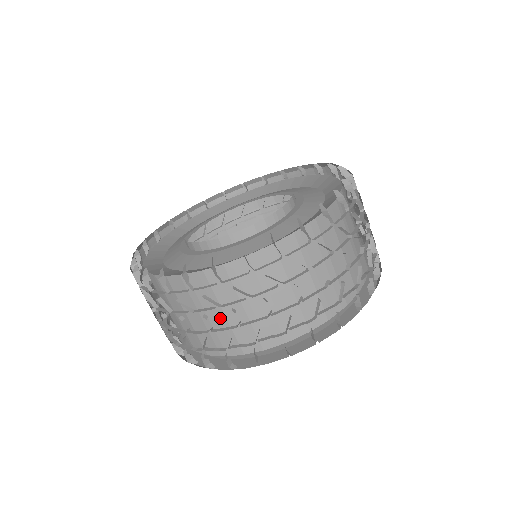
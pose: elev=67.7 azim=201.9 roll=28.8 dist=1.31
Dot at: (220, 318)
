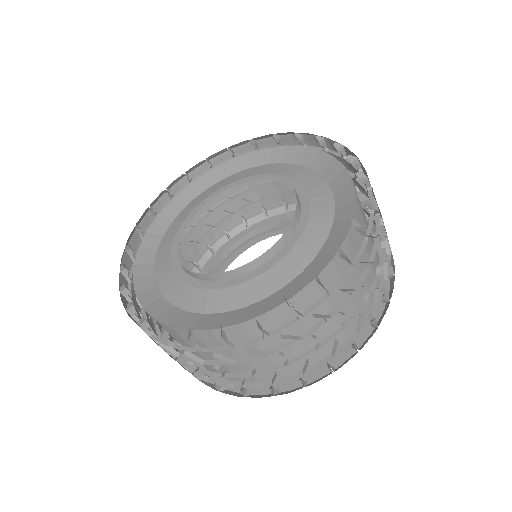
Dot at: occluded
